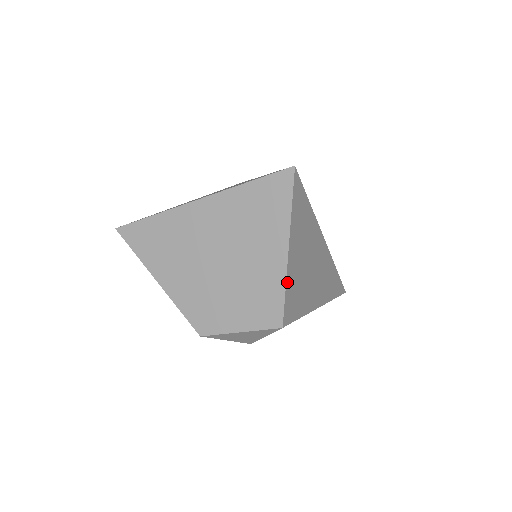
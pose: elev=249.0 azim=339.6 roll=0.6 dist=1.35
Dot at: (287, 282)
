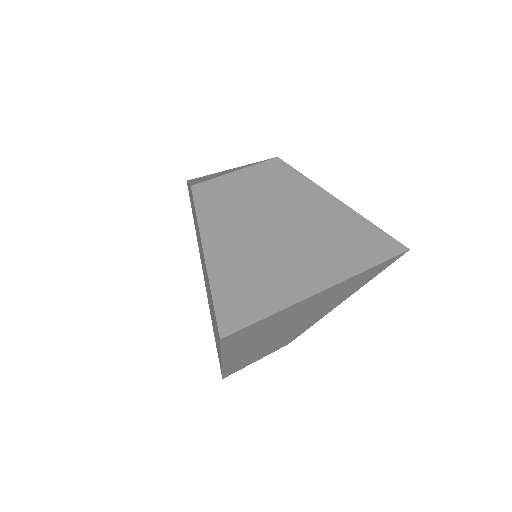
Dot at: occluded
